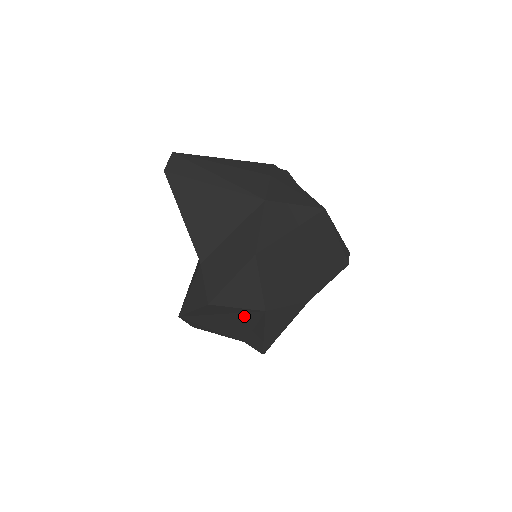
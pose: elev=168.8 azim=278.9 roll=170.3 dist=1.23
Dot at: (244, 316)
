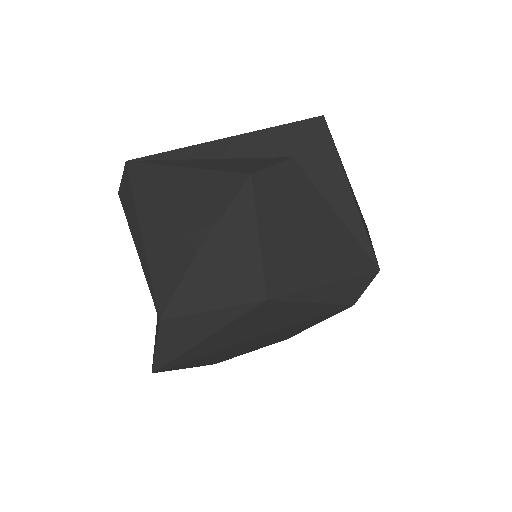
Dot at: occluded
